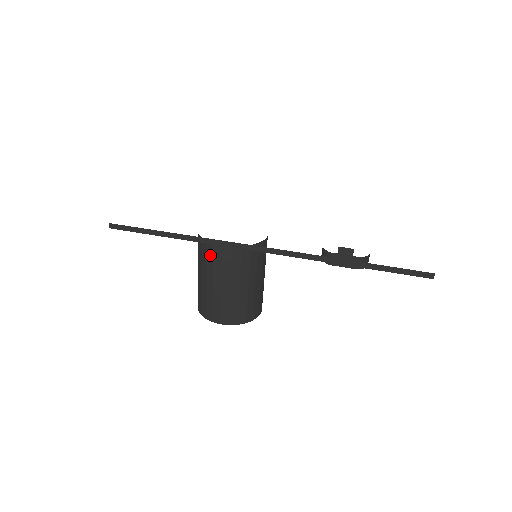
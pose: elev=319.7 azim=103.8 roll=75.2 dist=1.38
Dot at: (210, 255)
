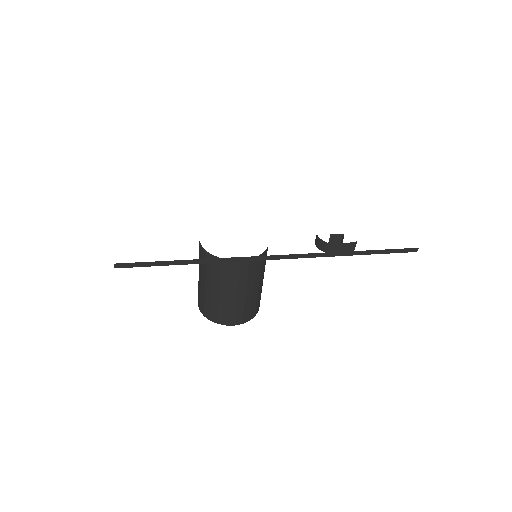
Dot at: (226, 270)
